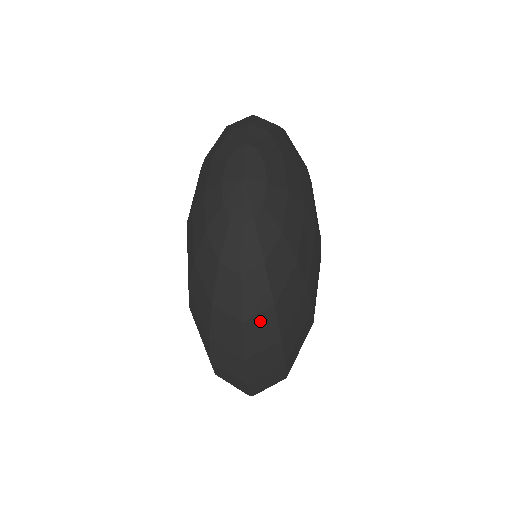
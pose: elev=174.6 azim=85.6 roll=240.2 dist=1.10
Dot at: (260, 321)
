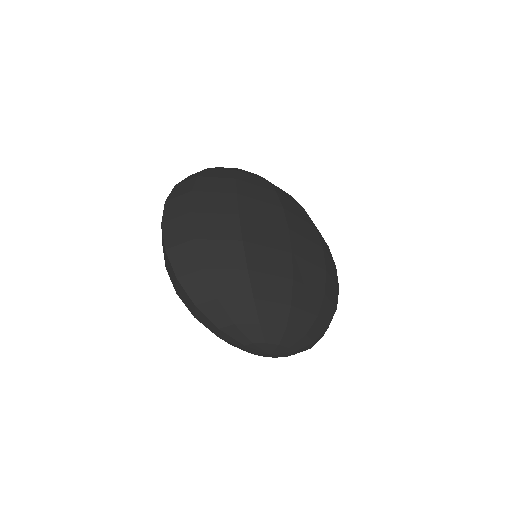
Dot at: occluded
